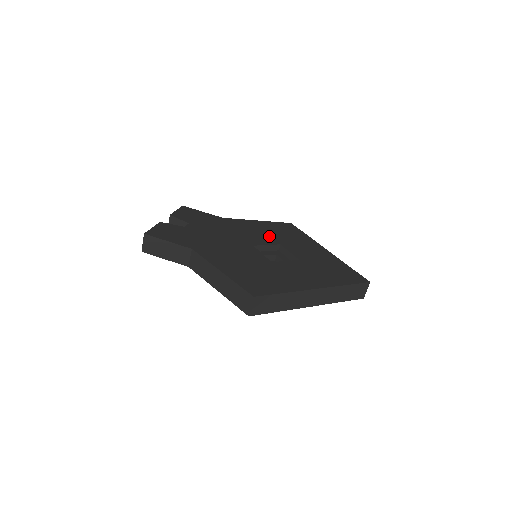
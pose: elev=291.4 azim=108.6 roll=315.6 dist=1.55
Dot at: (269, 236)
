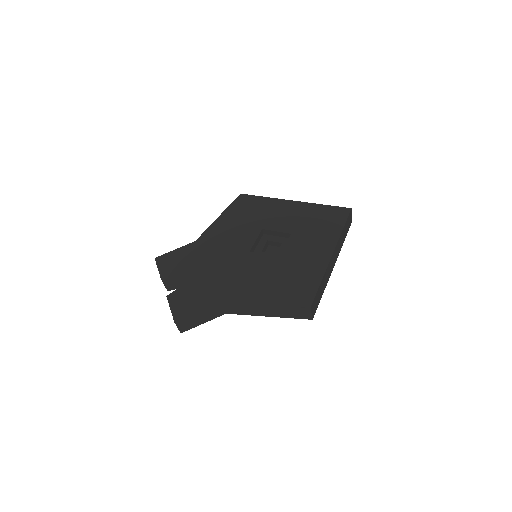
Dot at: (246, 228)
